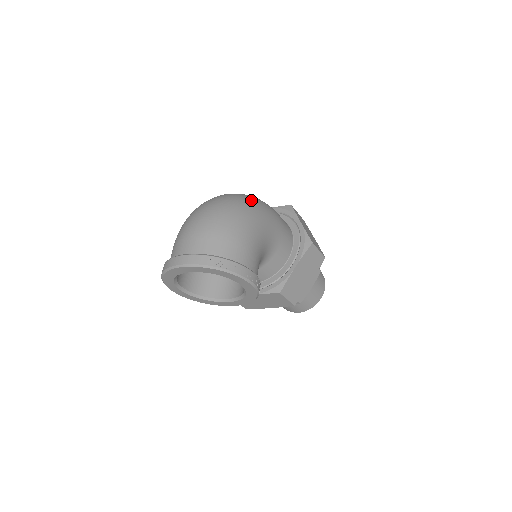
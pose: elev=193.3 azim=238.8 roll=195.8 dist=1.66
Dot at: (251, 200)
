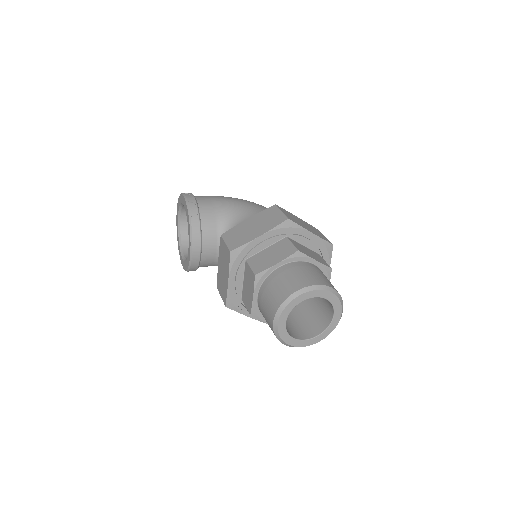
Dot at: occluded
